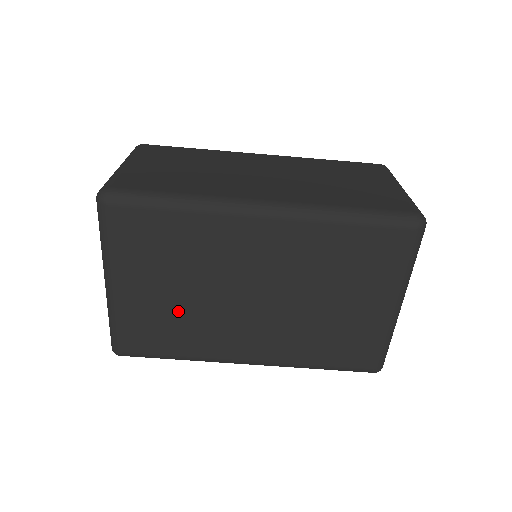
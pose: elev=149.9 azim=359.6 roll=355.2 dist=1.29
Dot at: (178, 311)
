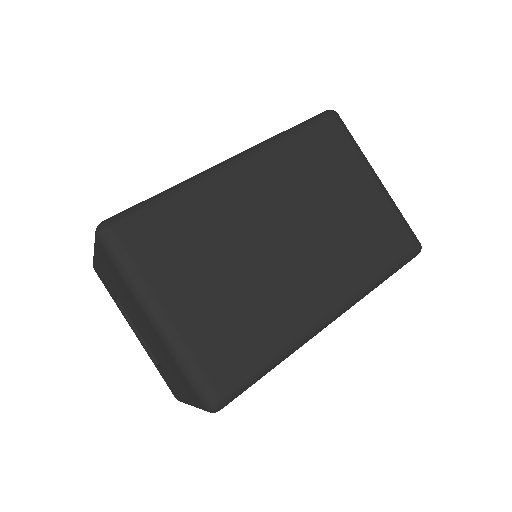
Dot at: (237, 300)
